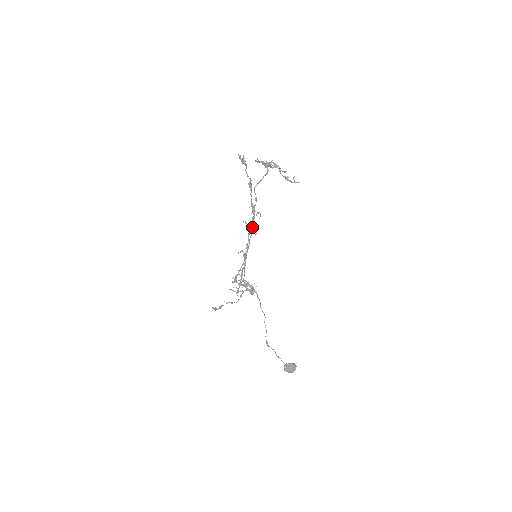
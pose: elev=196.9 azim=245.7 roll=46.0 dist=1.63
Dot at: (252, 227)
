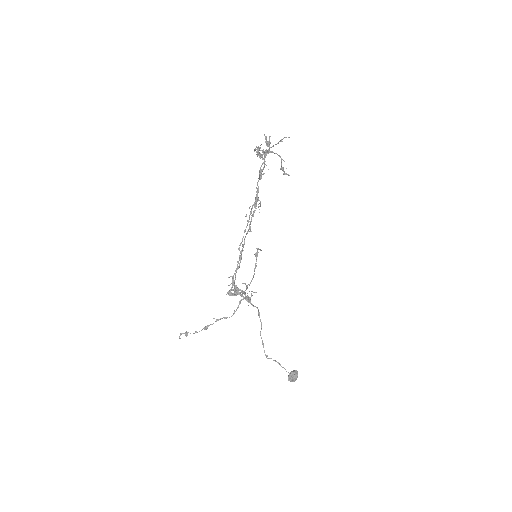
Dot at: (250, 223)
